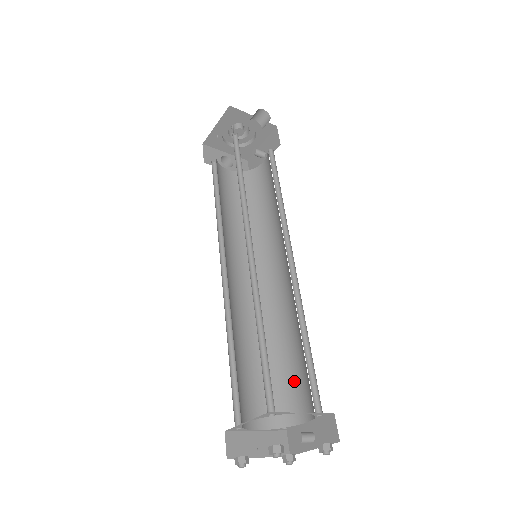
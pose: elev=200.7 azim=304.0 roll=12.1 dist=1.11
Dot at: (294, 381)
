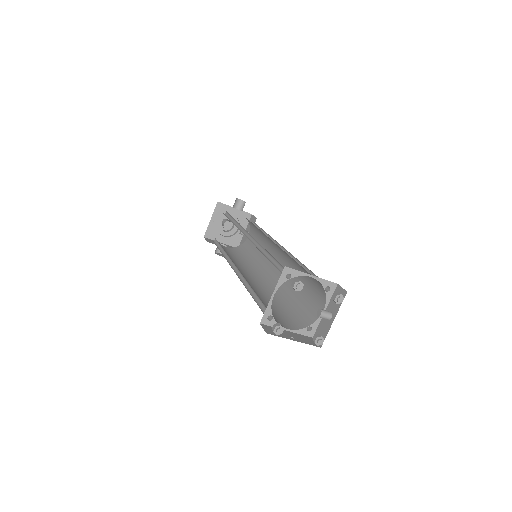
Dot at: (306, 302)
